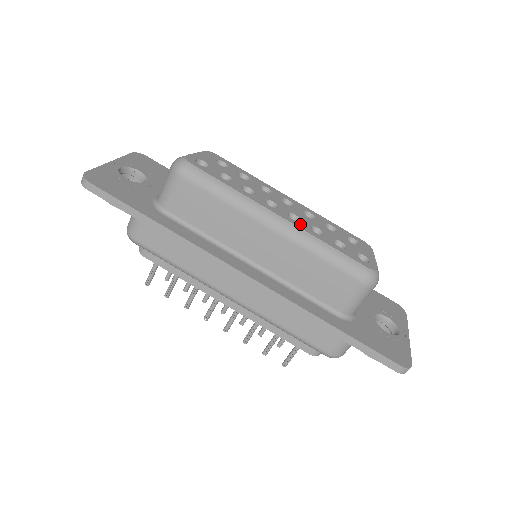
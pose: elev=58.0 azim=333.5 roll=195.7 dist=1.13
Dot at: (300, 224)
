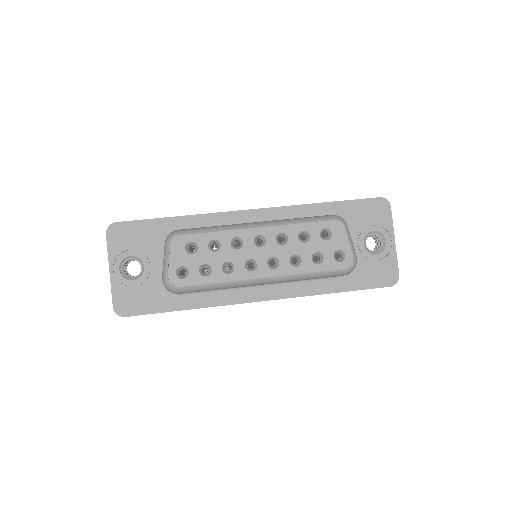
Dot at: (281, 269)
